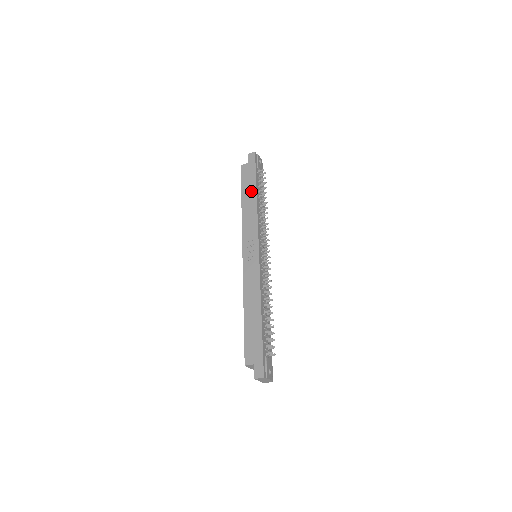
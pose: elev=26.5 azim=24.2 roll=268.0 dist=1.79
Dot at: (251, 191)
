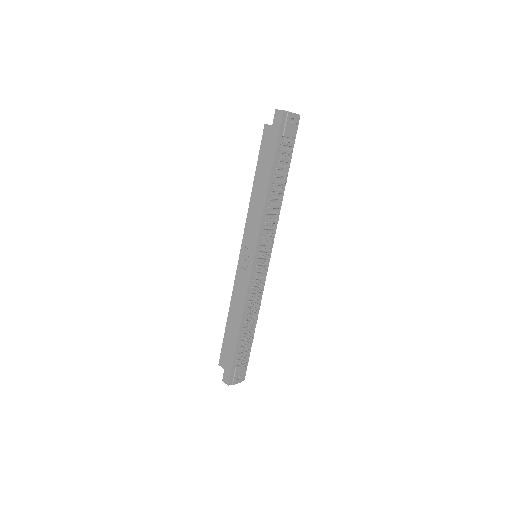
Dot at: (265, 174)
